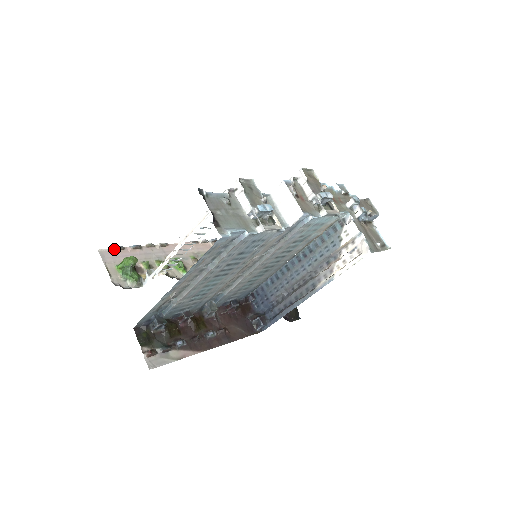
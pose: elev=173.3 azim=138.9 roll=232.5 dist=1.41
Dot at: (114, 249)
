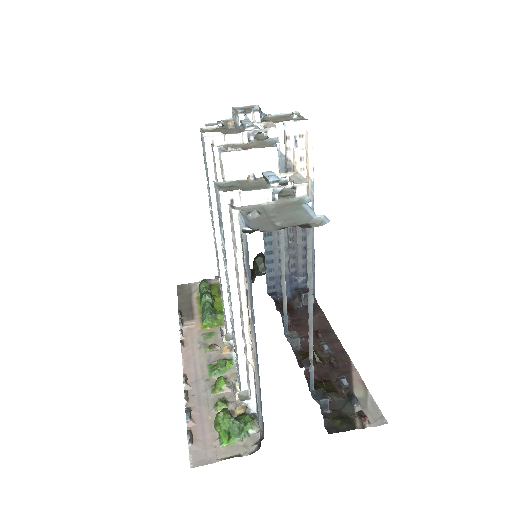
Dot at: (191, 445)
